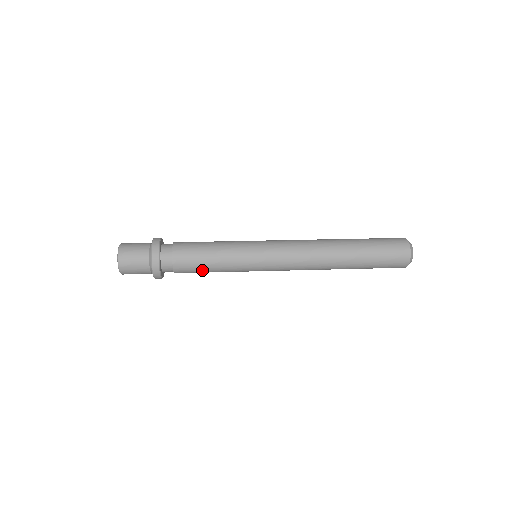
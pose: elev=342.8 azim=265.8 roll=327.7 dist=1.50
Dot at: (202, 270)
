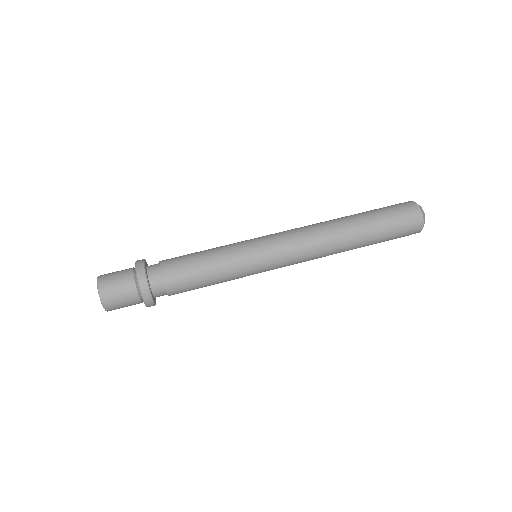
Dot at: occluded
